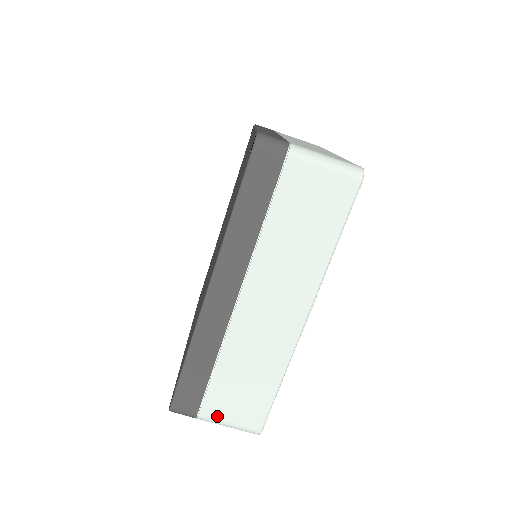
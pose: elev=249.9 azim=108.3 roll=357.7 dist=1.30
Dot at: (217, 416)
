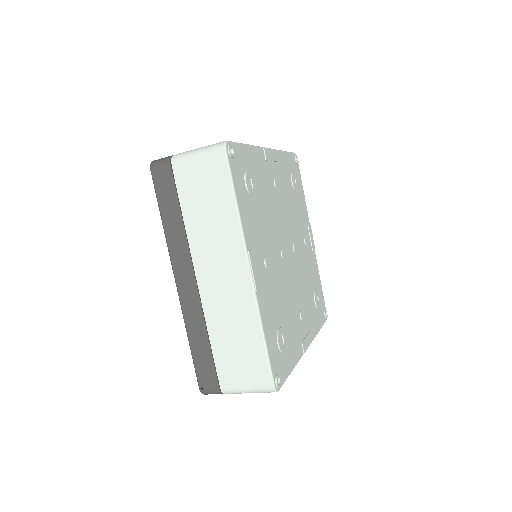
Dot at: occluded
